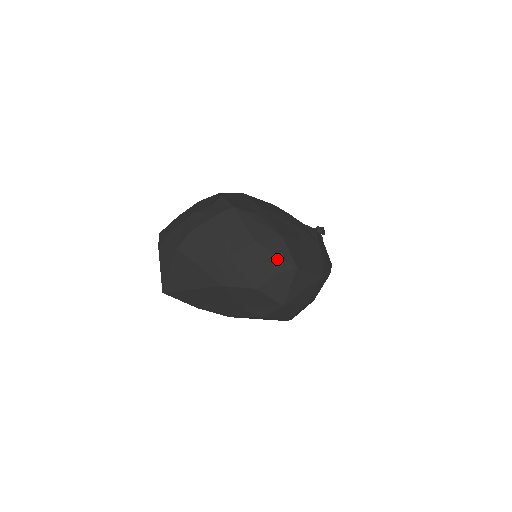
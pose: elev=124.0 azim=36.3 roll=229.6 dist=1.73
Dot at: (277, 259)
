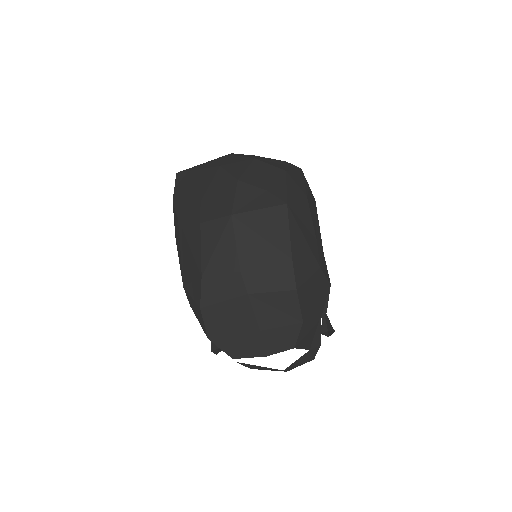
Dot at: (283, 188)
